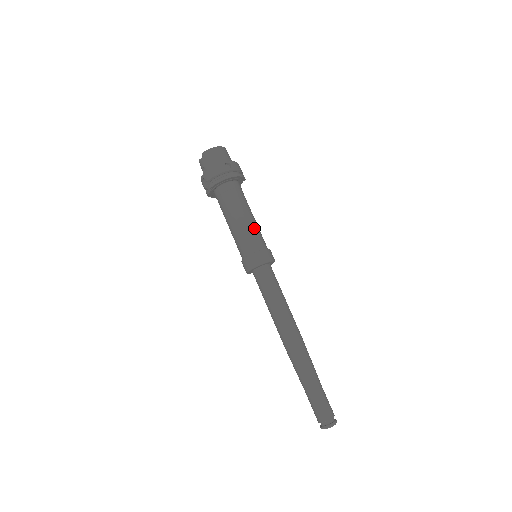
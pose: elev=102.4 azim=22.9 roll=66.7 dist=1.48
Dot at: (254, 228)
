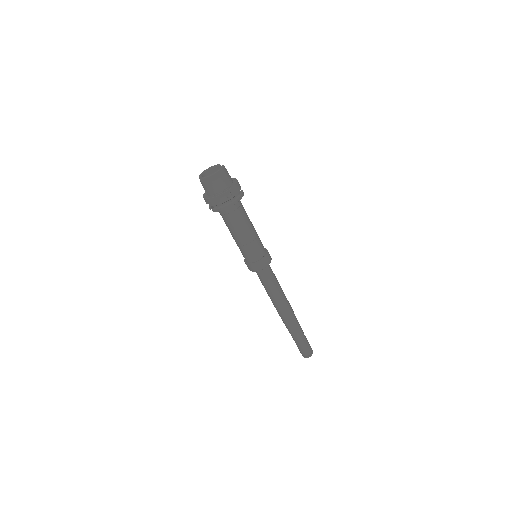
Dot at: (254, 241)
